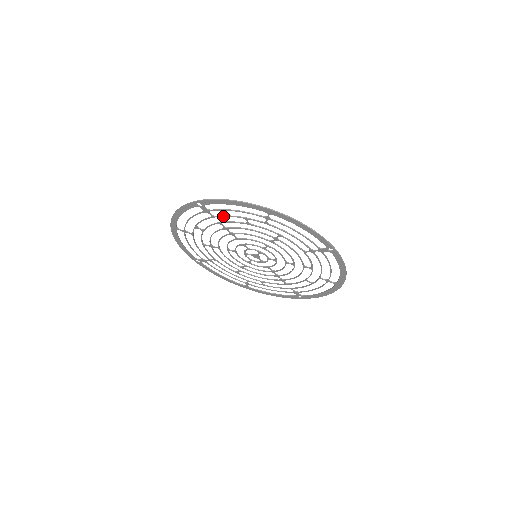
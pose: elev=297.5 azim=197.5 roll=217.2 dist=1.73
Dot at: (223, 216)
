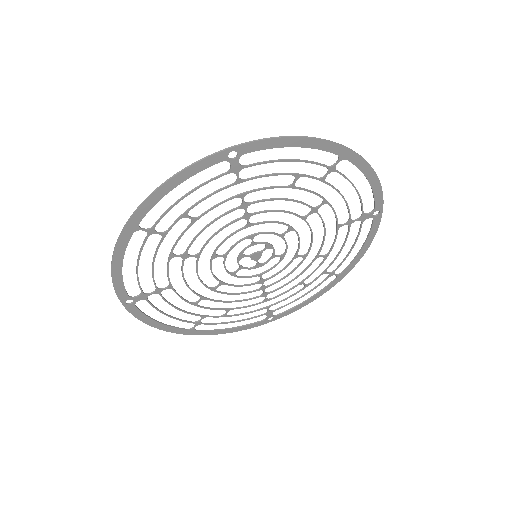
Dot at: (260, 176)
